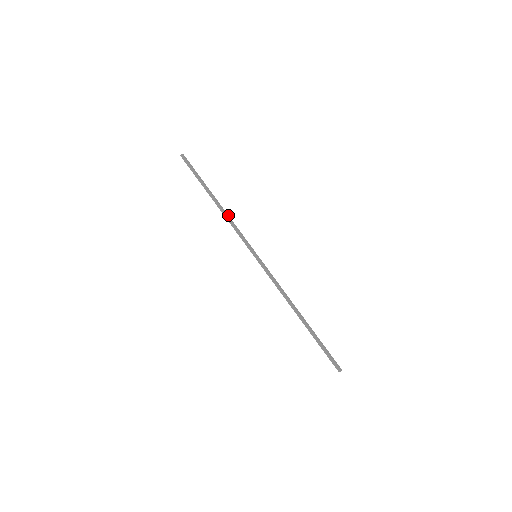
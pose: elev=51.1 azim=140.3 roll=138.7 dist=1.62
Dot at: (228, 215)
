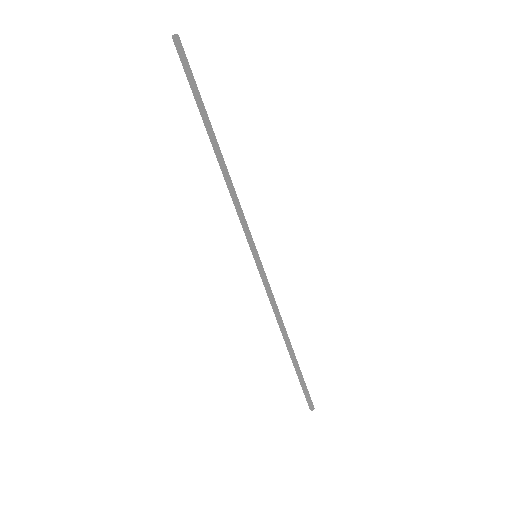
Dot at: (231, 181)
